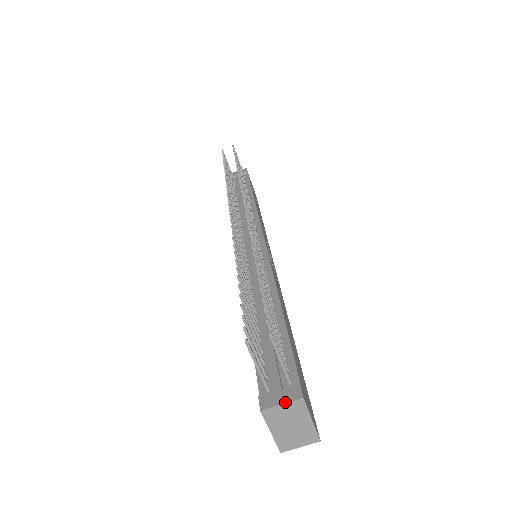
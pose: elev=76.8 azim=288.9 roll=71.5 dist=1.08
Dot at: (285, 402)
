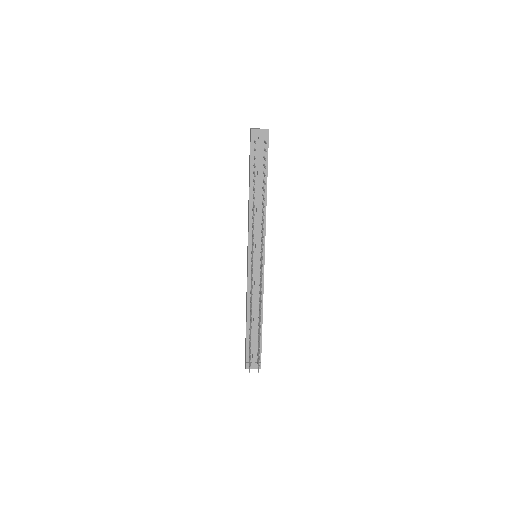
Dot at: occluded
